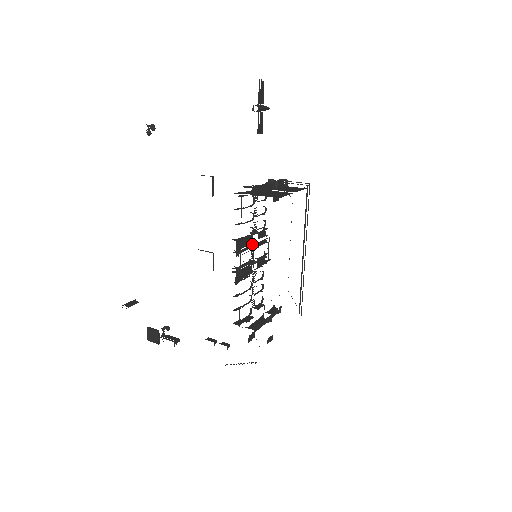
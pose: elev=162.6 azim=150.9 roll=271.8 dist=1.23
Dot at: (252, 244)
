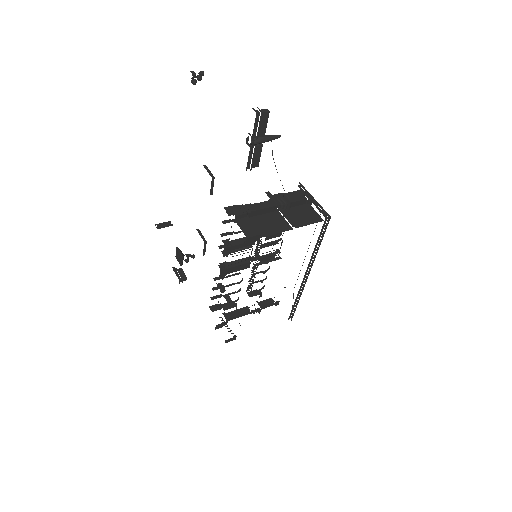
Dot at: (259, 241)
